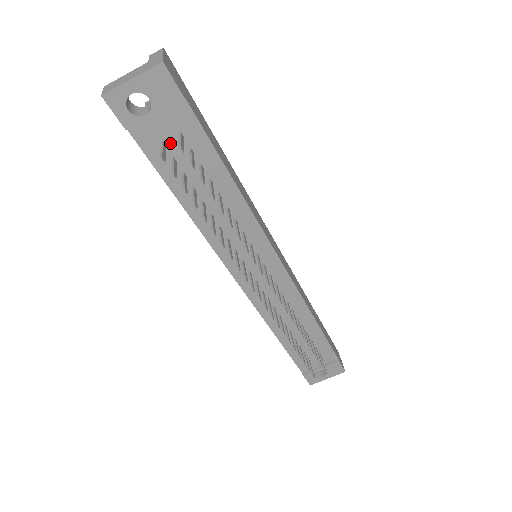
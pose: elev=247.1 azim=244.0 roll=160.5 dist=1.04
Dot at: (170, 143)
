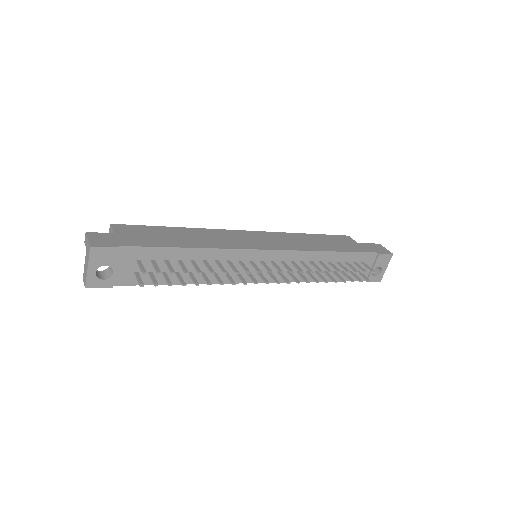
Dot at: (139, 269)
